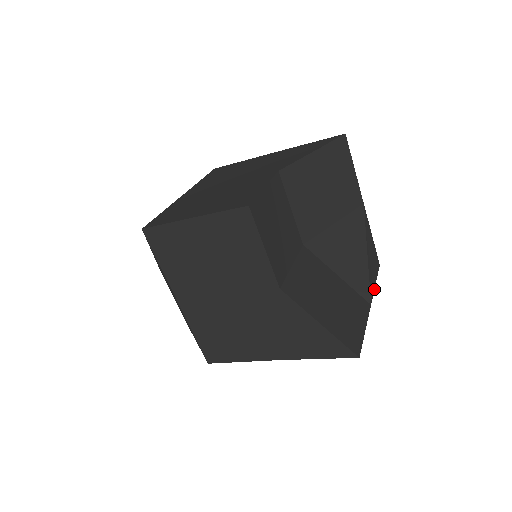
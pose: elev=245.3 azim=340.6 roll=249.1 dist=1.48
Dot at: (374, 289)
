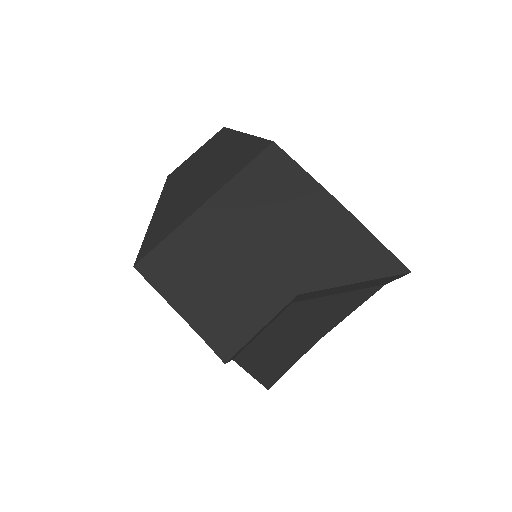
Dot at: occluded
